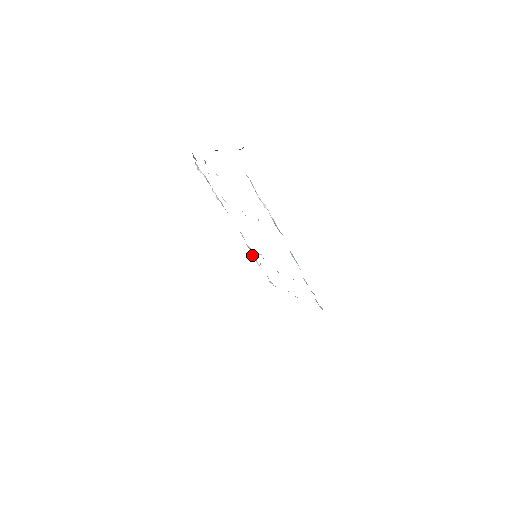
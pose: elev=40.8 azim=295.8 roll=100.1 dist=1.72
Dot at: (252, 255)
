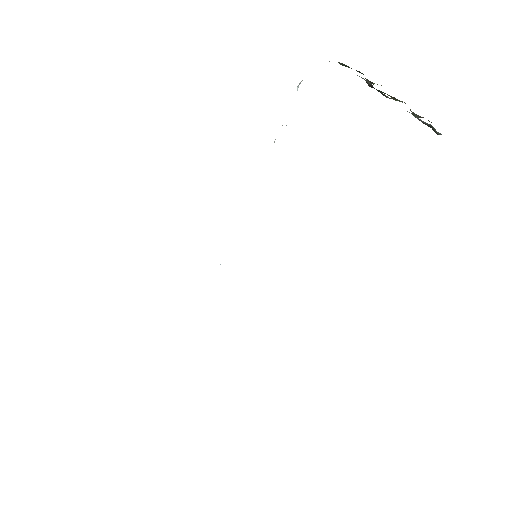
Dot at: occluded
